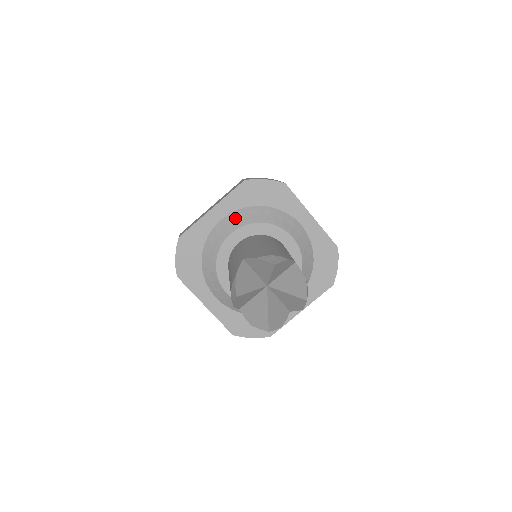
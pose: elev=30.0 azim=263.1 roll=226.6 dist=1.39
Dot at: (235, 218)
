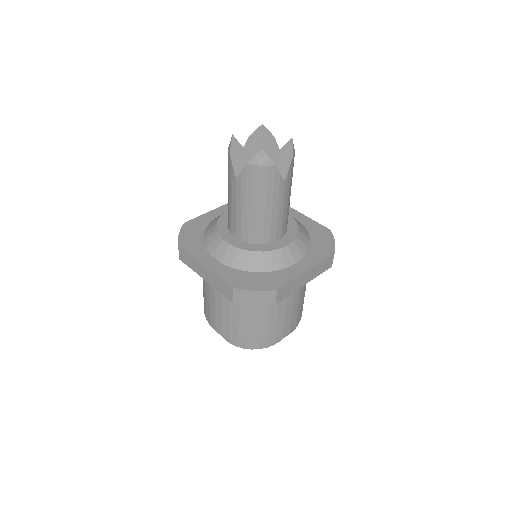
Dot at: occluded
